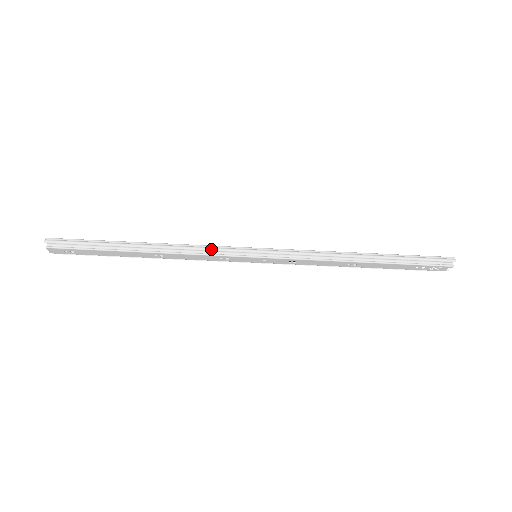
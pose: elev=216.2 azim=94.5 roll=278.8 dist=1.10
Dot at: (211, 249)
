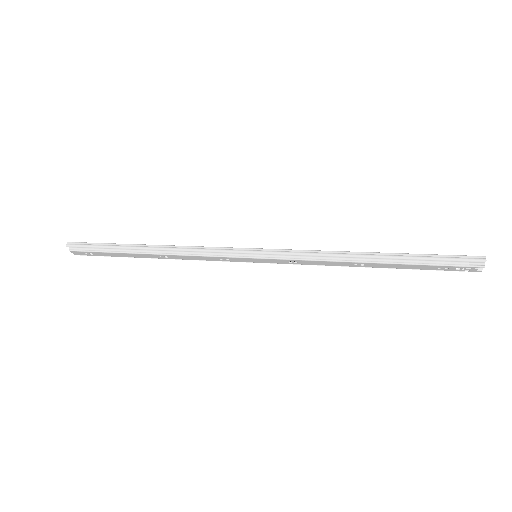
Dot at: (208, 250)
